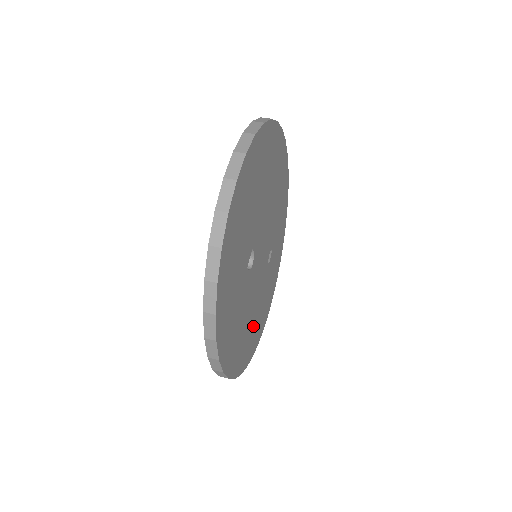
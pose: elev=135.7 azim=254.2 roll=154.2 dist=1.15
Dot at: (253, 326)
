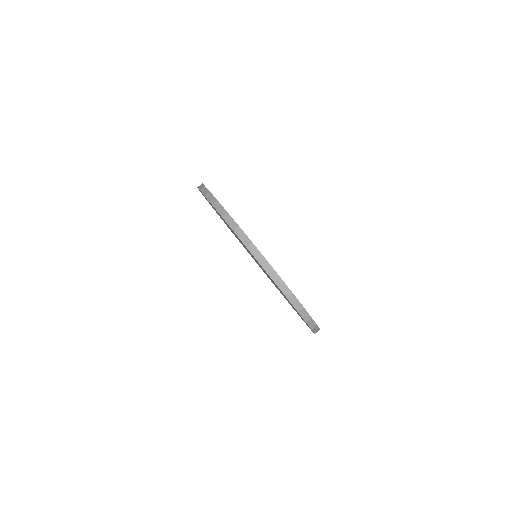
Dot at: occluded
